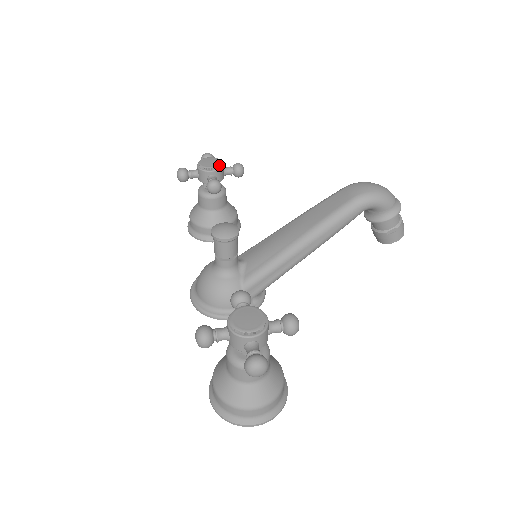
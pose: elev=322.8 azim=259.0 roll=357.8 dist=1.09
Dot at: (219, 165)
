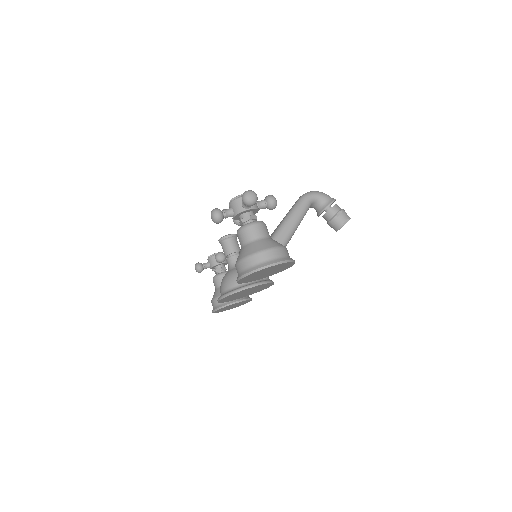
Dot at: occluded
